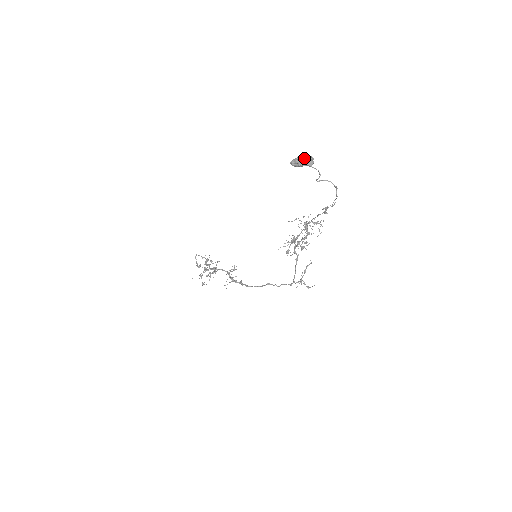
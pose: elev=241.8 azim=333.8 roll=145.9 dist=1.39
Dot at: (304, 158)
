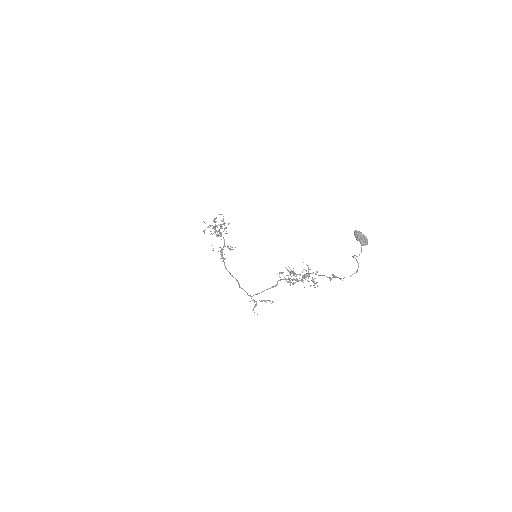
Dot at: (365, 237)
